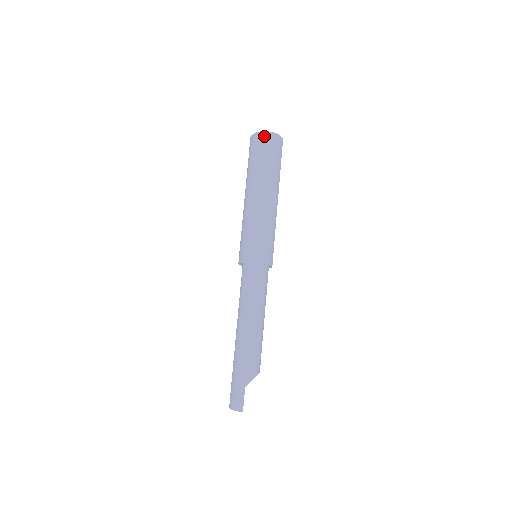
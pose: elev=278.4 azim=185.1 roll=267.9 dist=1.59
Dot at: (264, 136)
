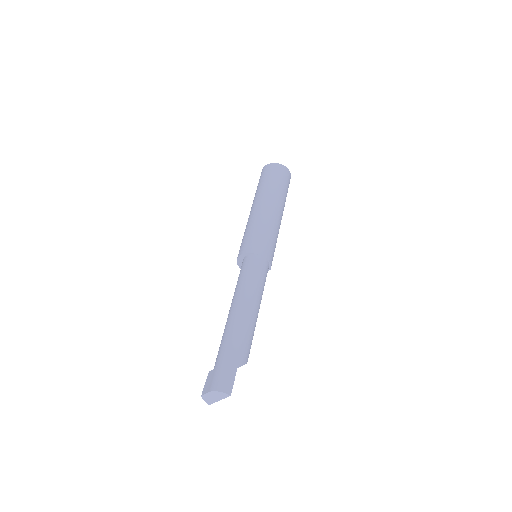
Dot at: (282, 167)
